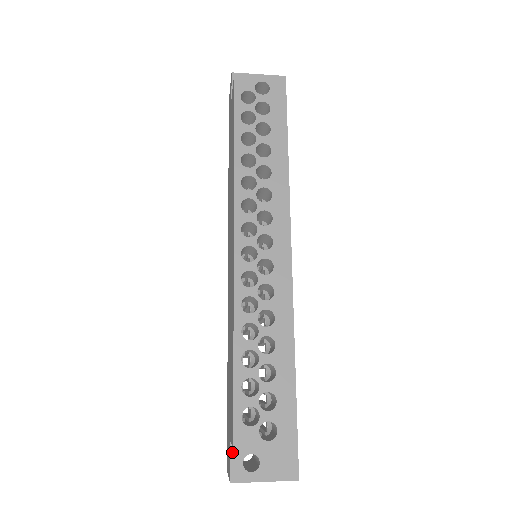
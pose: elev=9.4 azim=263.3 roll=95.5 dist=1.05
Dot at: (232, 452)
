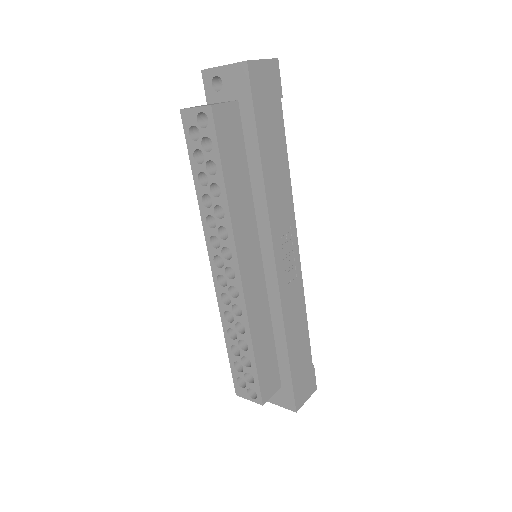
Dot at: occluded
